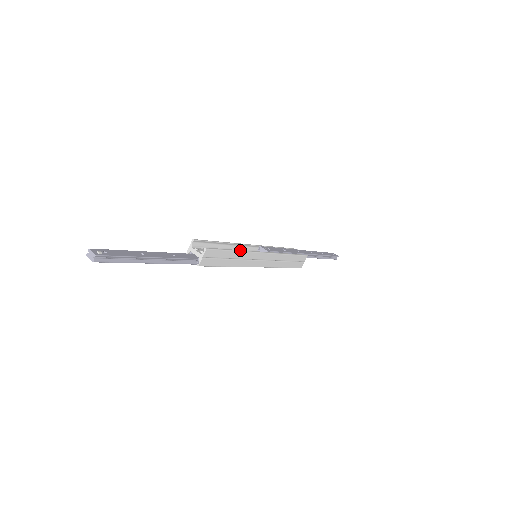
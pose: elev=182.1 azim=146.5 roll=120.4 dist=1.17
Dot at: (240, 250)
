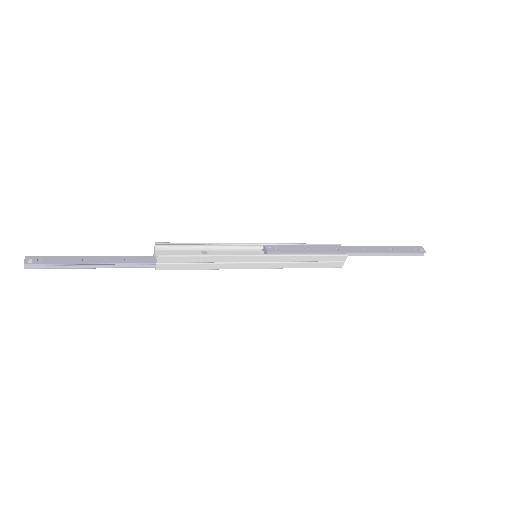
Dot at: (215, 254)
